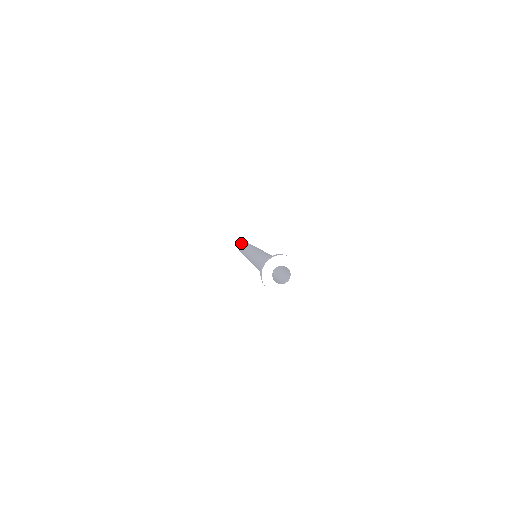
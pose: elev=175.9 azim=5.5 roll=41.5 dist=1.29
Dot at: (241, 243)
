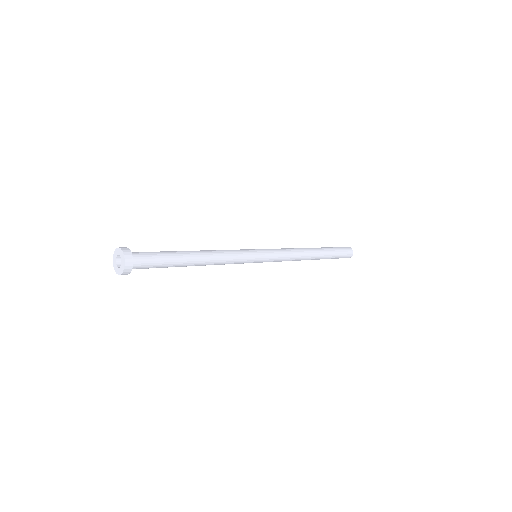
Dot at: occluded
